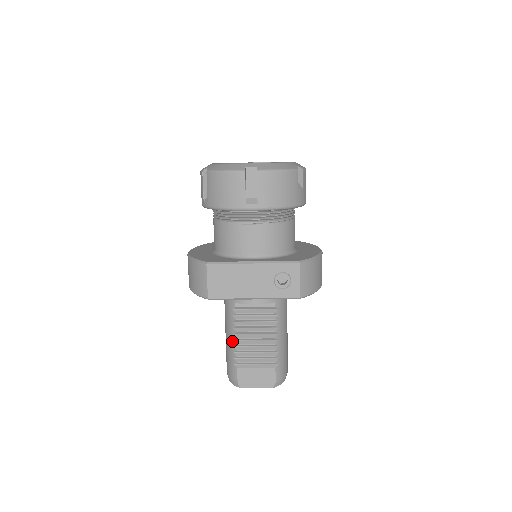
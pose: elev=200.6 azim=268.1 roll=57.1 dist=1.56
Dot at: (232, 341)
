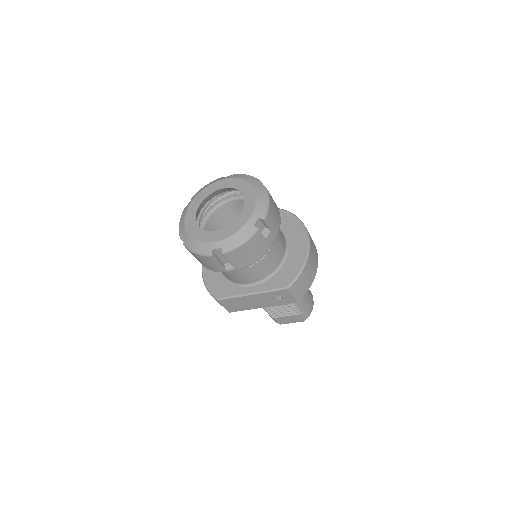
Dot at: occluded
